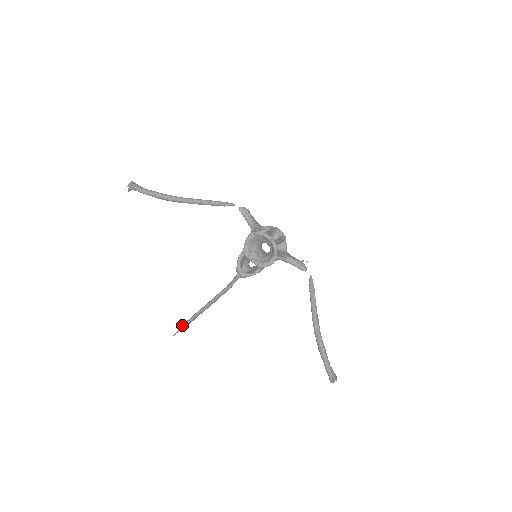
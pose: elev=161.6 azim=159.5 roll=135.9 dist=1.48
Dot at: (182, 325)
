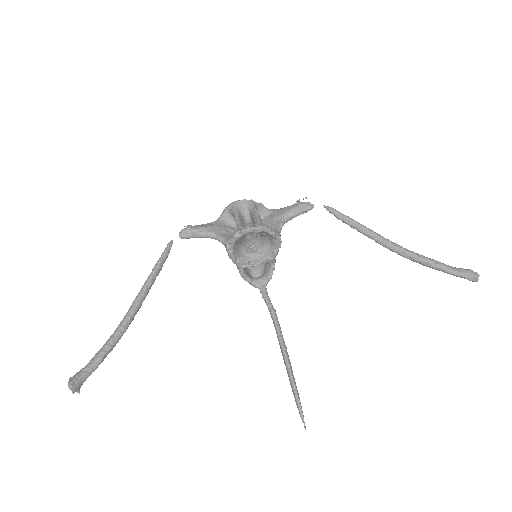
Dot at: occluded
